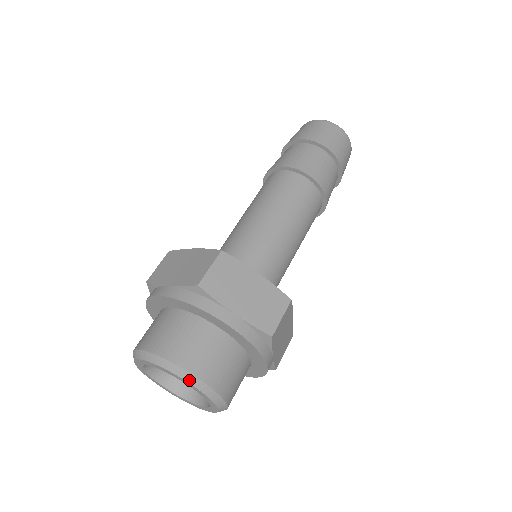
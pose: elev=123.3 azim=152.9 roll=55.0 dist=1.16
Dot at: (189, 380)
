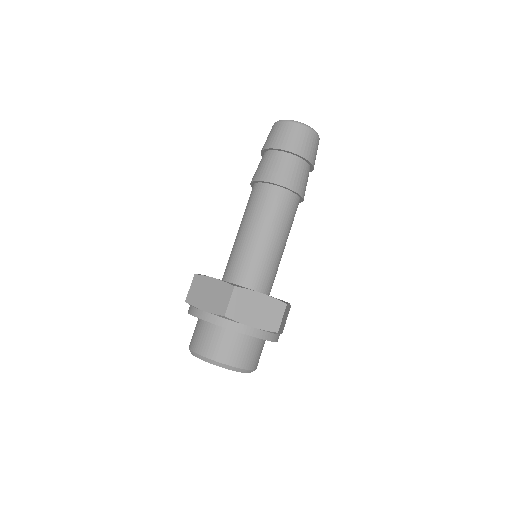
Dot at: (231, 369)
